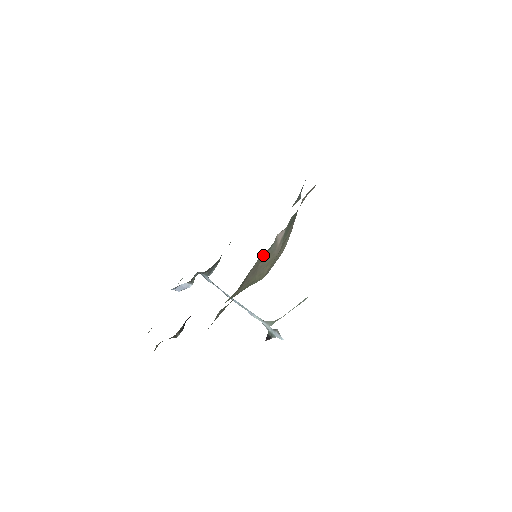
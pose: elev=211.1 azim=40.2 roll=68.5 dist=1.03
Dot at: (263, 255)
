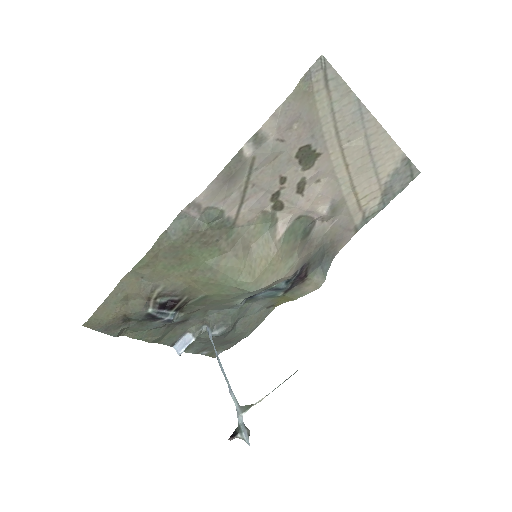
Dot at: (259, 229)
